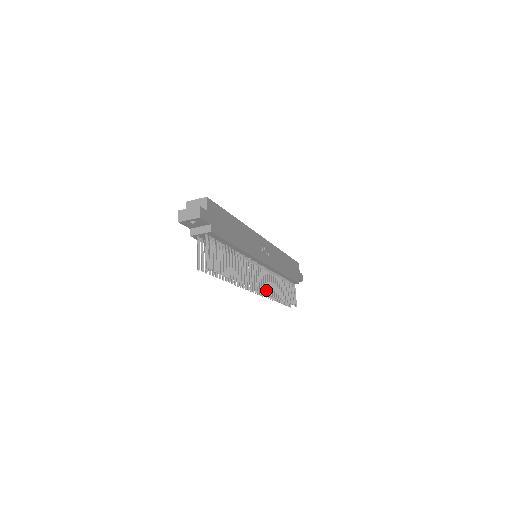
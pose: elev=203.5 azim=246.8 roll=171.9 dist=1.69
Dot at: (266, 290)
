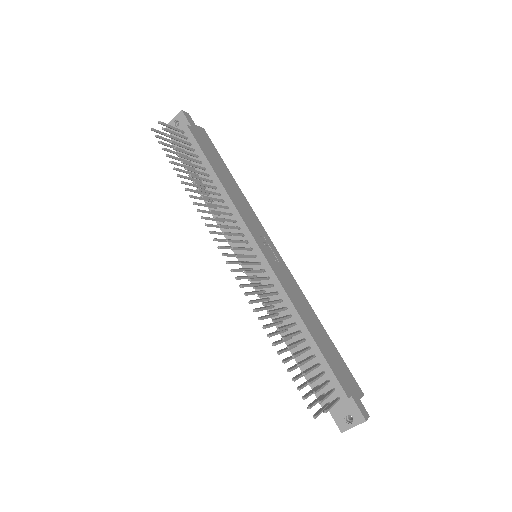
Dot at: (246, 270)
